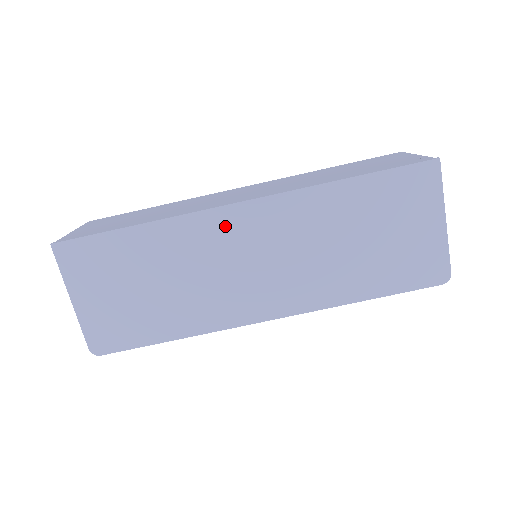
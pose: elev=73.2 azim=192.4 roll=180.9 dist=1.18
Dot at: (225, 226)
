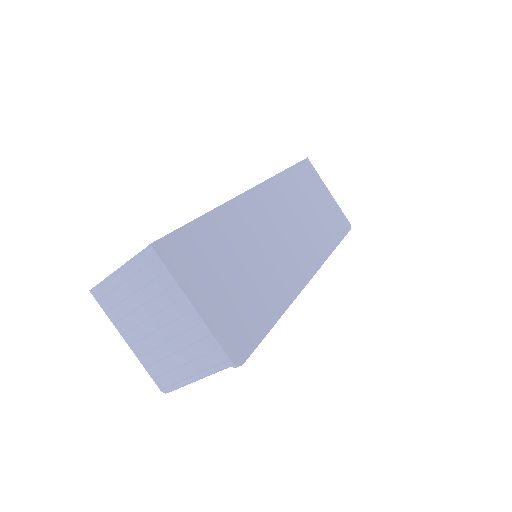
Dot at: (255, 207)
